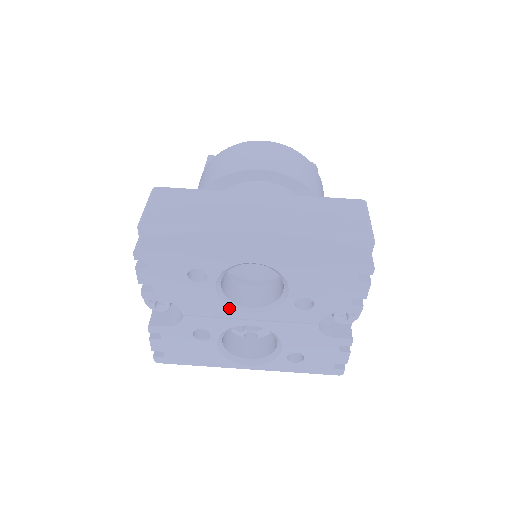
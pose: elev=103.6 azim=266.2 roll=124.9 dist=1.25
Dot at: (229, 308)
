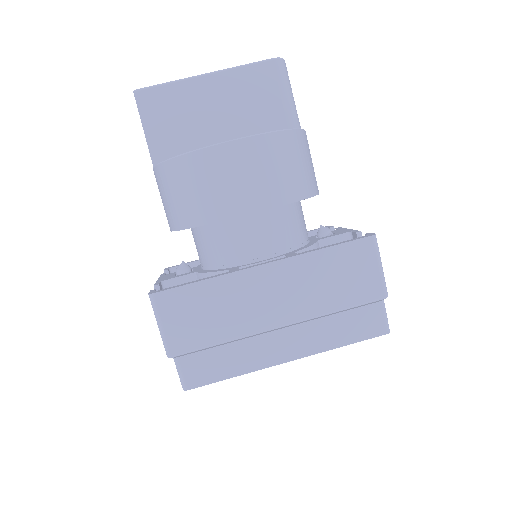
Dot at: occluded
